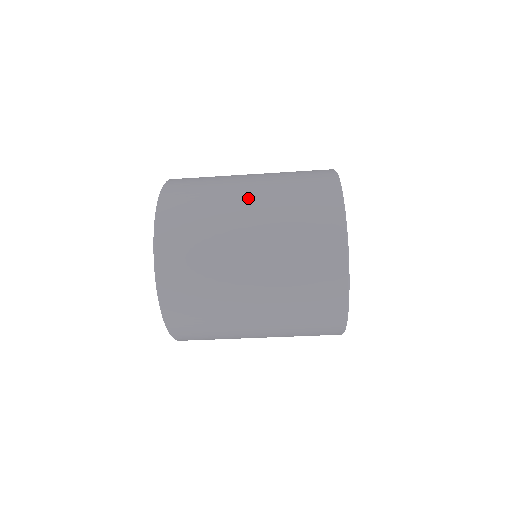
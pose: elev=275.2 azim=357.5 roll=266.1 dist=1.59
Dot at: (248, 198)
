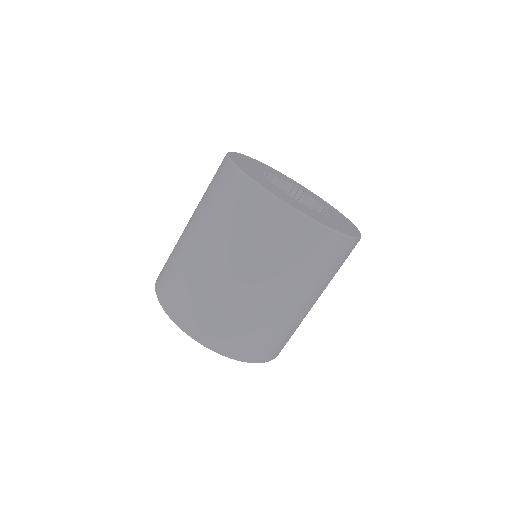
Dot at: (194, 238)
